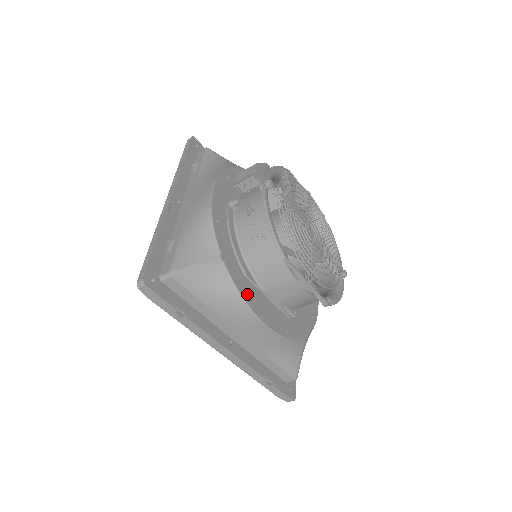
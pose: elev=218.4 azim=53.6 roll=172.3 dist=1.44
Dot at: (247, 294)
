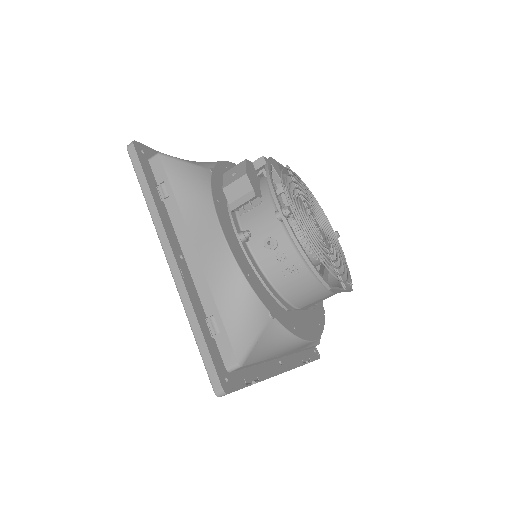
Dot at: (296, 328)
